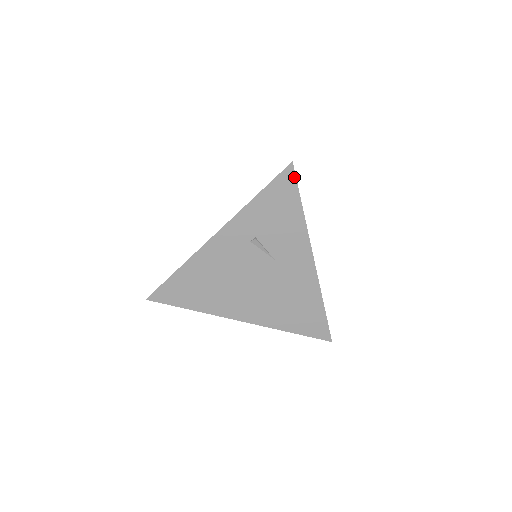
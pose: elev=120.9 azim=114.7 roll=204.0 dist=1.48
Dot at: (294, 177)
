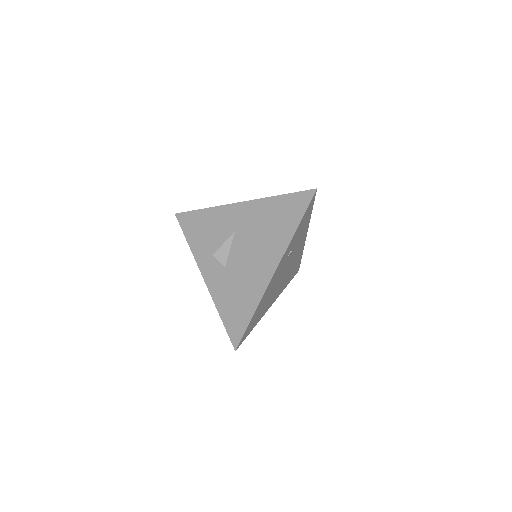
Dot at: occluded
